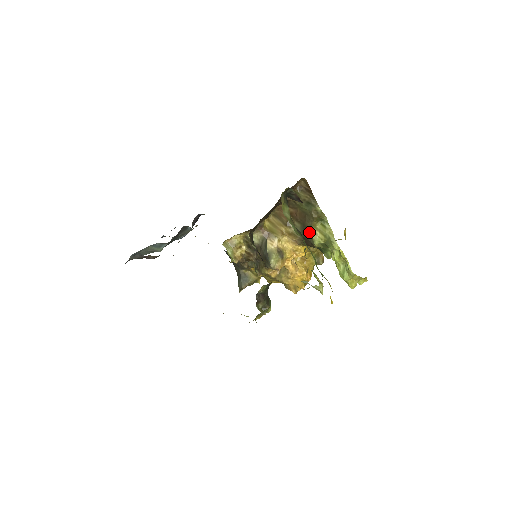
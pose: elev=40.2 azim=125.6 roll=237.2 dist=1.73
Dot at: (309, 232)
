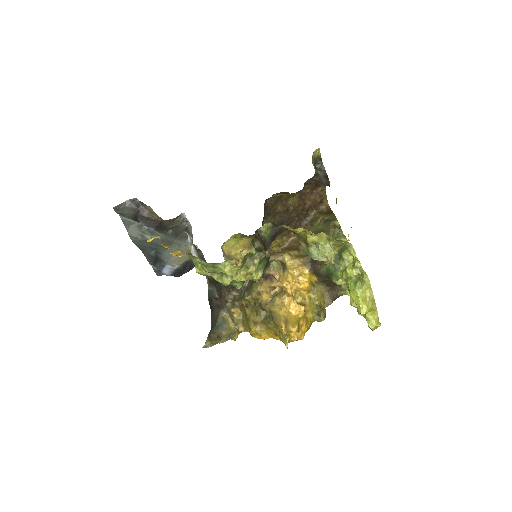
Dot at: occluded
